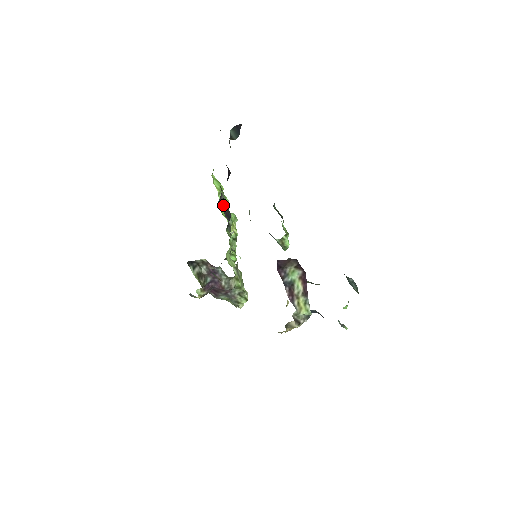
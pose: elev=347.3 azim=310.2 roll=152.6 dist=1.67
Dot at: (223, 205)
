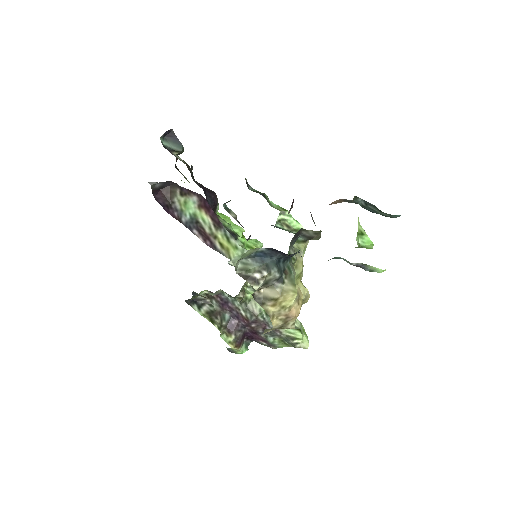
Dot at: occluded
